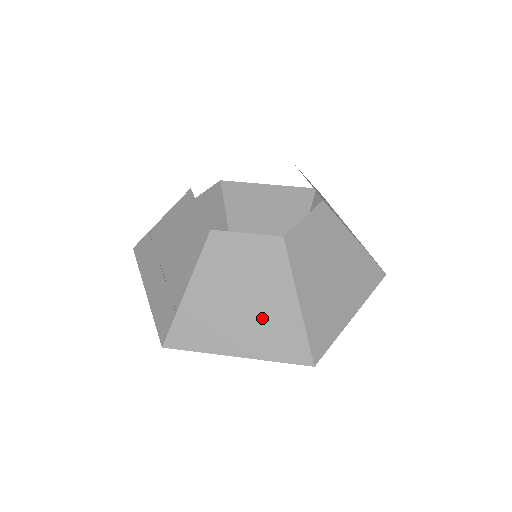
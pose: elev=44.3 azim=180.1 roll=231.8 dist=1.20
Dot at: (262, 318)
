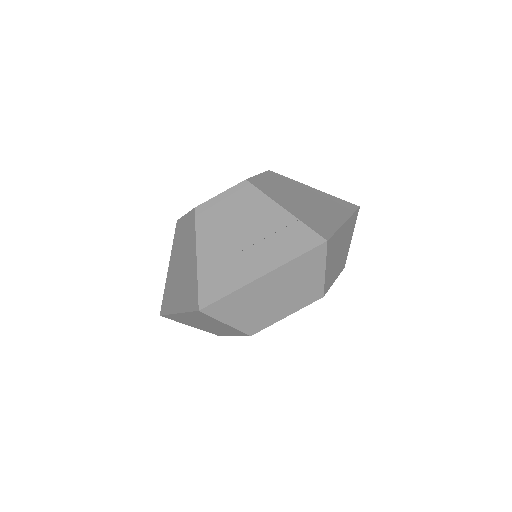
Dot at: (264, 236)
